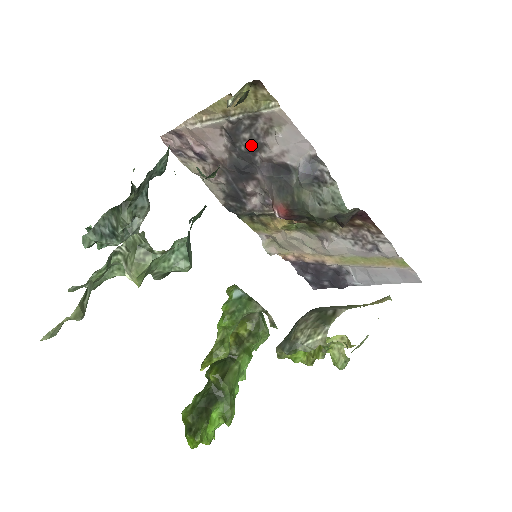
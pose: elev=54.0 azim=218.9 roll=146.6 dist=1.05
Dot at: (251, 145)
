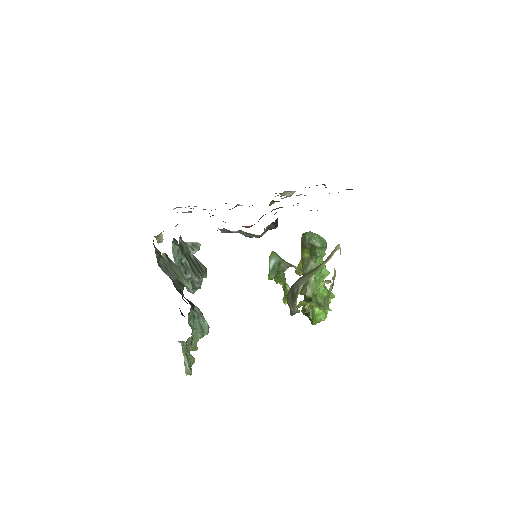
Dot at: occluded
